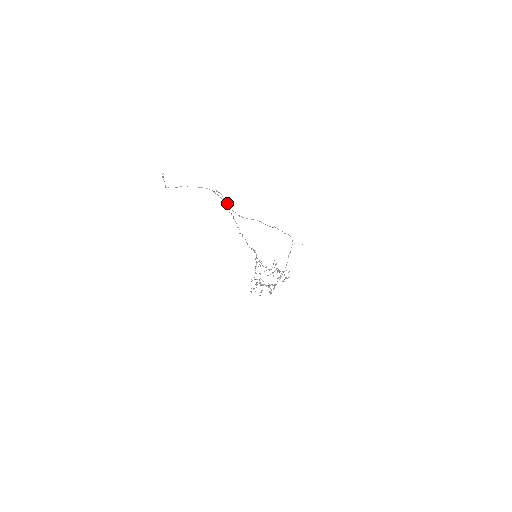
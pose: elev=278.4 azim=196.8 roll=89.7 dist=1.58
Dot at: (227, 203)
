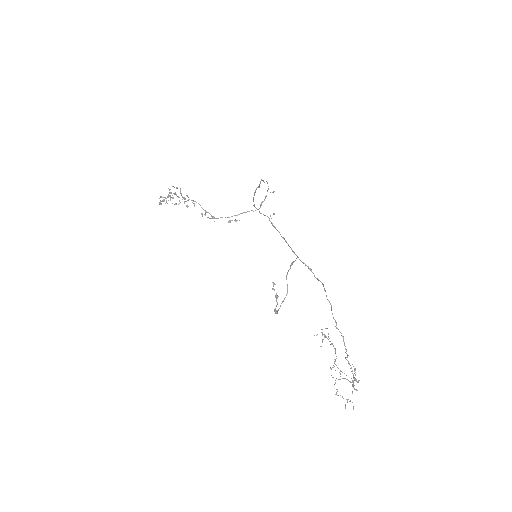
Dot at: (271, 222)
